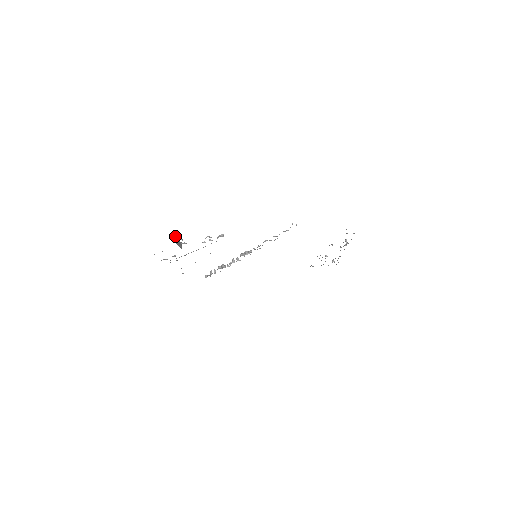
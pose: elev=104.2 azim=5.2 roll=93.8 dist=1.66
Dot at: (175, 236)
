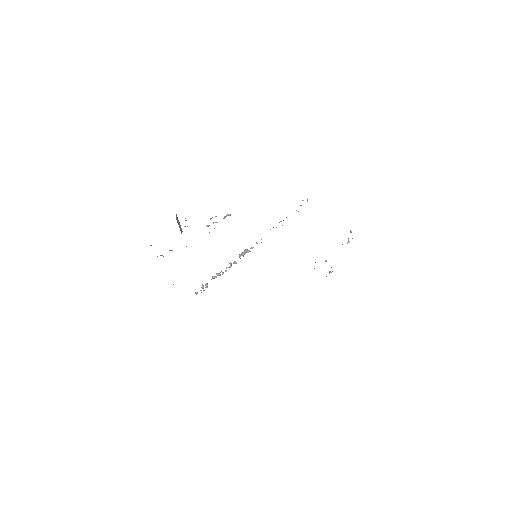
Dot at: (177, 218)
